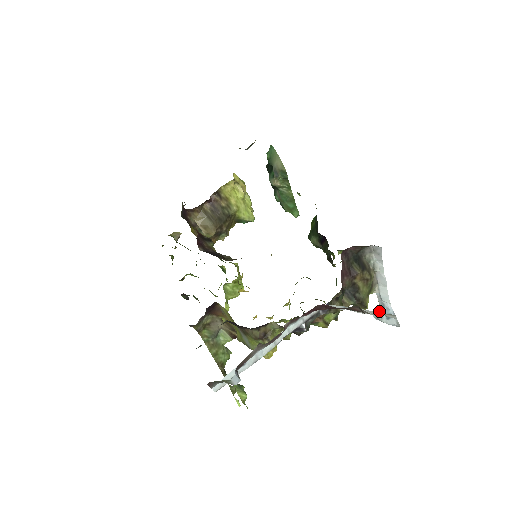
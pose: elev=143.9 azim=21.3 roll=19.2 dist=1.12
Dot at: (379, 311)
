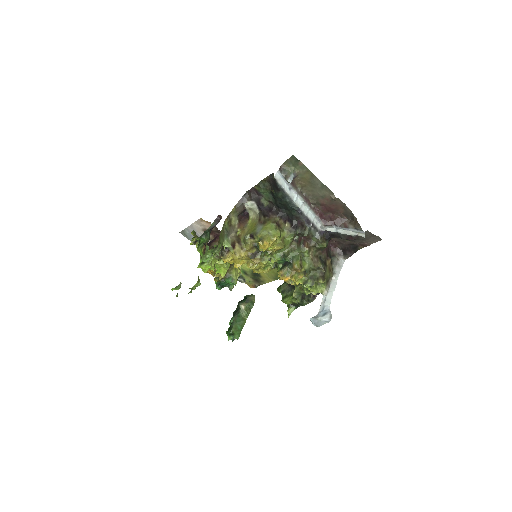
Dot at: (317, 315)
